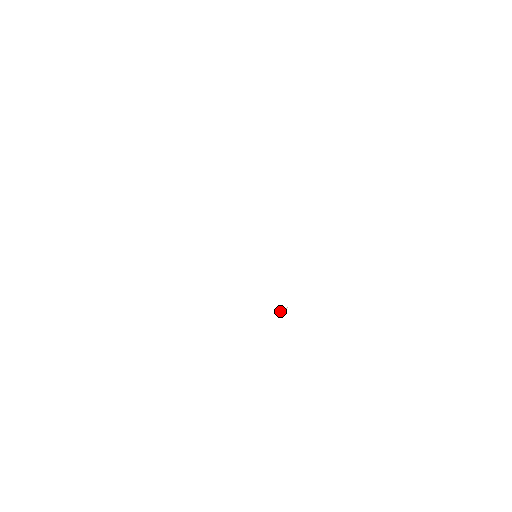
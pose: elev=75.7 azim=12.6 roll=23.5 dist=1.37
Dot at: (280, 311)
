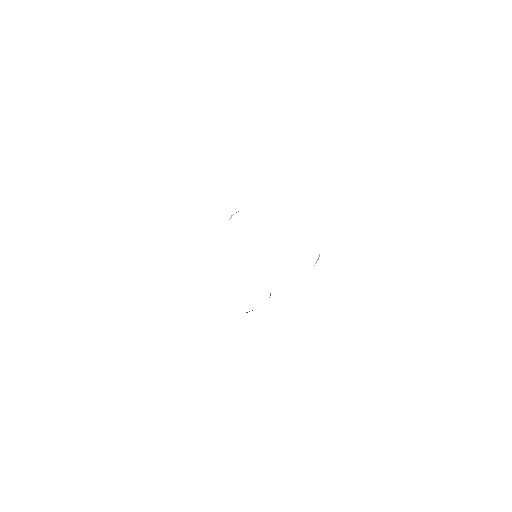
Dot at: (316, 261)
